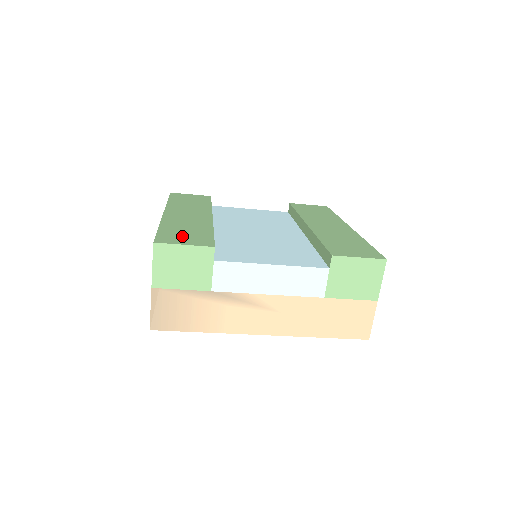
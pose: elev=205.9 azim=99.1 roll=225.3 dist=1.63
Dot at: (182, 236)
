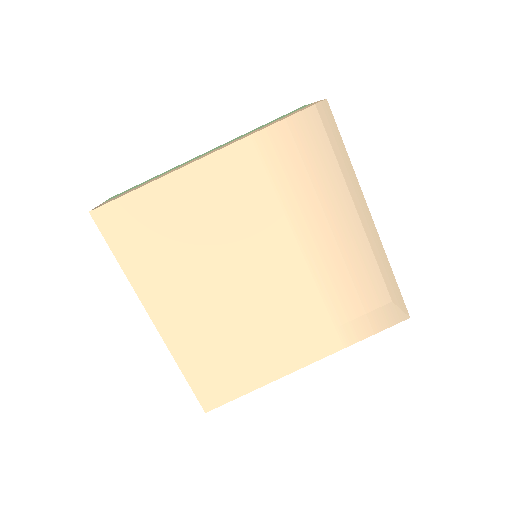
Dot at: occluded
